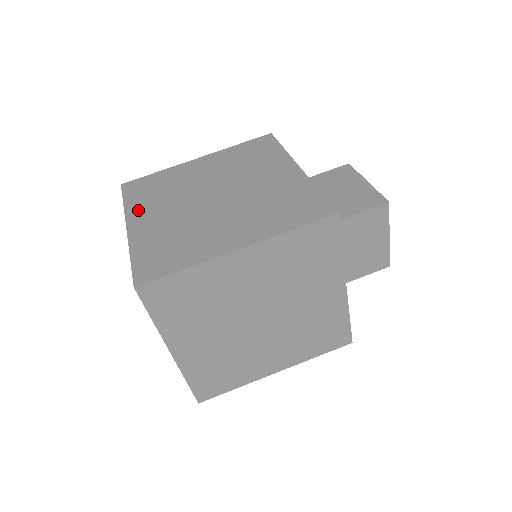
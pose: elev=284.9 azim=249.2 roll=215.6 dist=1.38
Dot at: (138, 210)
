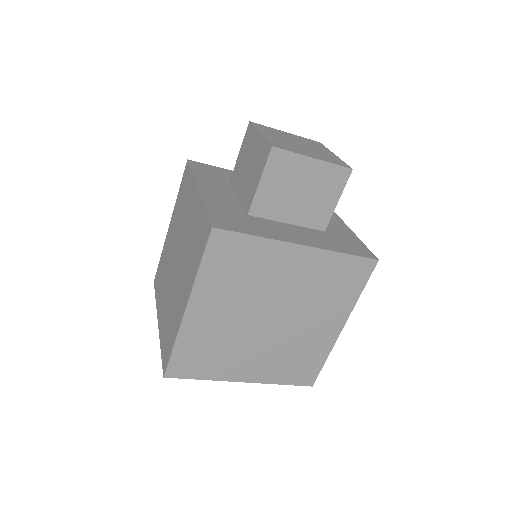
Dot at: (159, 302)
